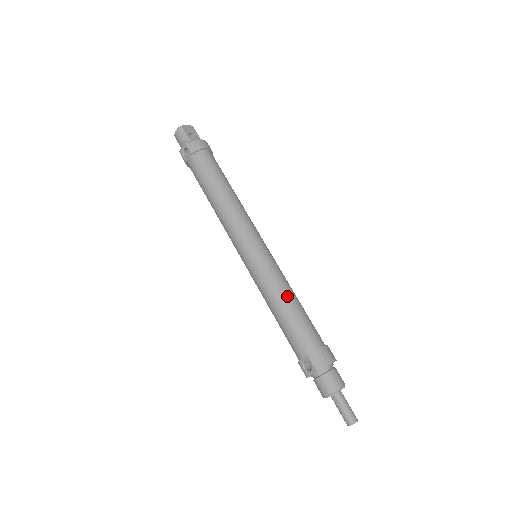
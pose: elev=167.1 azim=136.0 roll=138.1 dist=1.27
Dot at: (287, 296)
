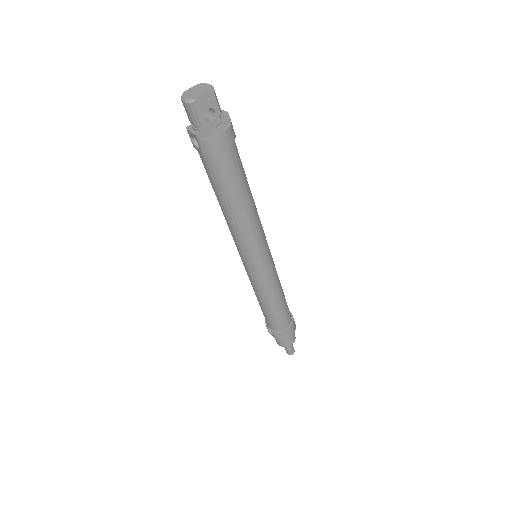
Dot at: (272, 300)
